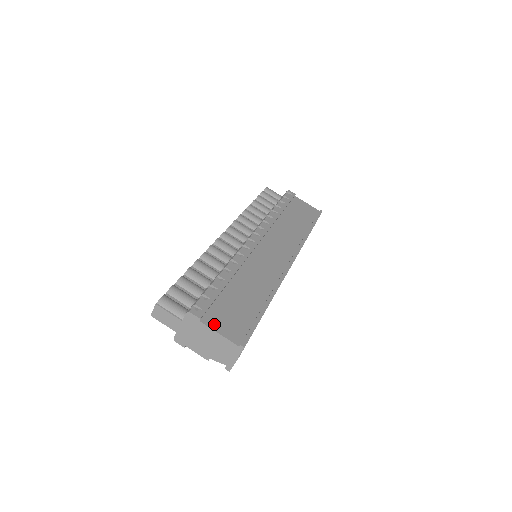
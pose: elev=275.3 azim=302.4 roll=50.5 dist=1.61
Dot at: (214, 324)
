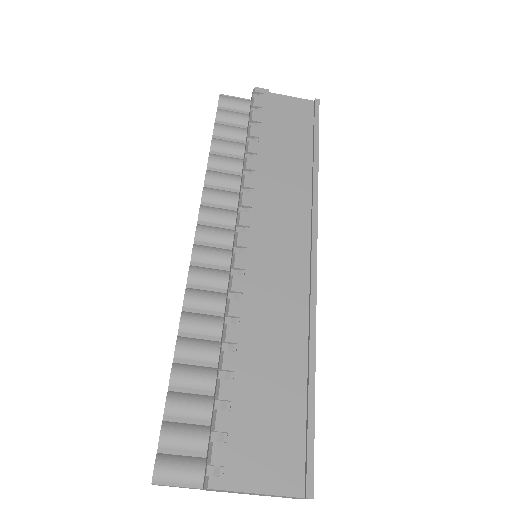
Dot at: (252, 480)
